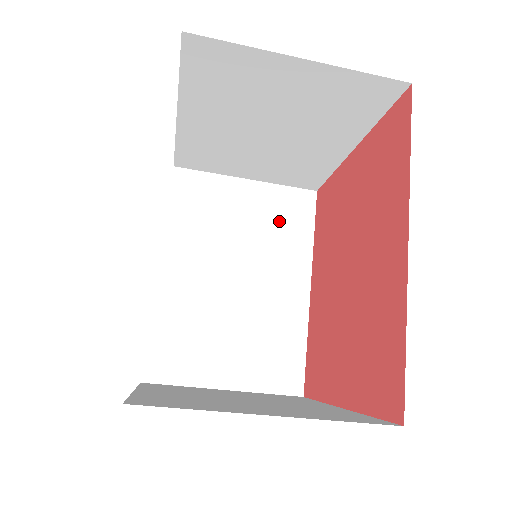
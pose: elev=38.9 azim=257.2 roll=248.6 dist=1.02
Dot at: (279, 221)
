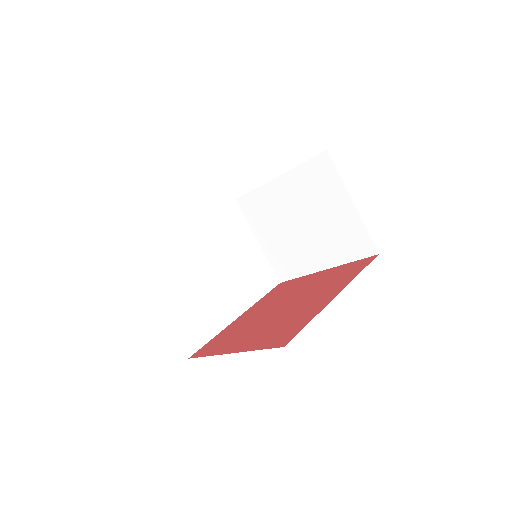
Dot at: (254, 273)
